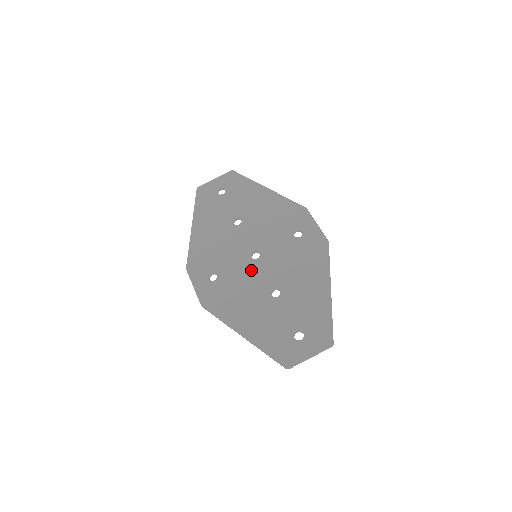
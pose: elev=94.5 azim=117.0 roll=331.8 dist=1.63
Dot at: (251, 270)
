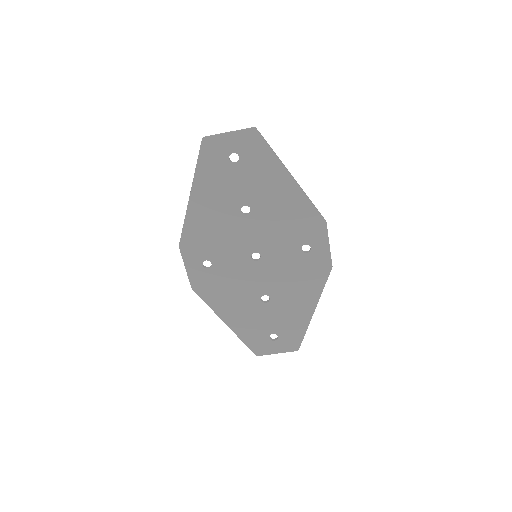
Dot at: (247, 271)
